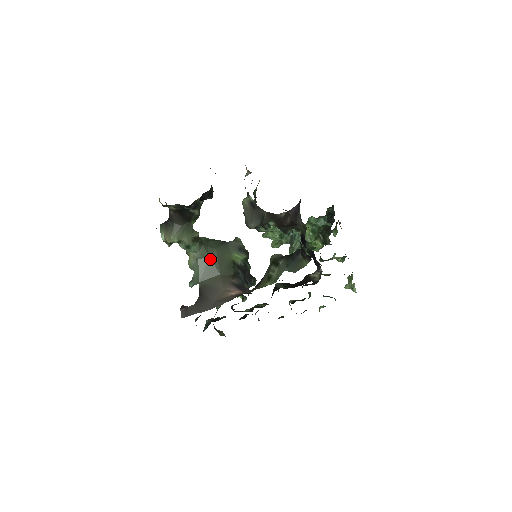
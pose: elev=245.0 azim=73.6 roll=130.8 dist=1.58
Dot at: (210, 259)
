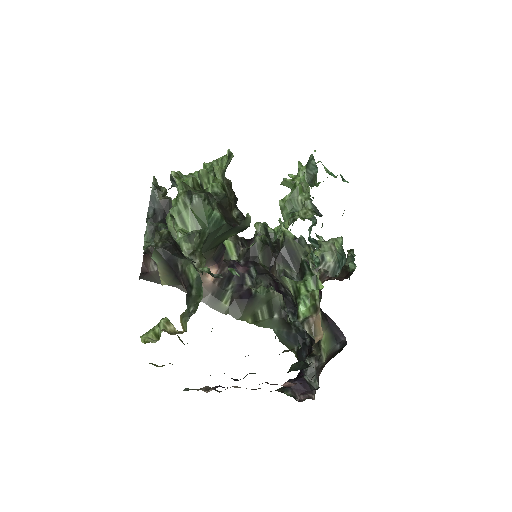
Dot at: occluded
